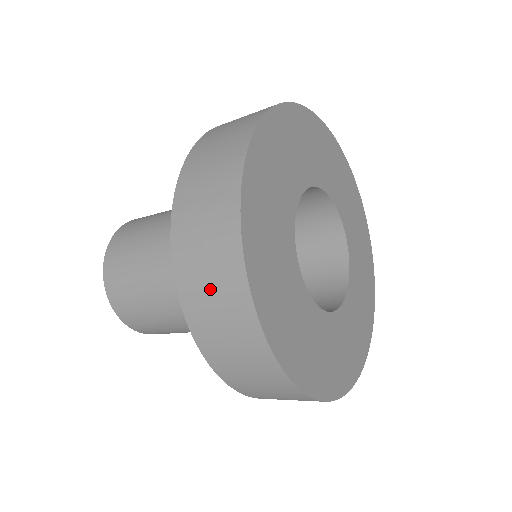
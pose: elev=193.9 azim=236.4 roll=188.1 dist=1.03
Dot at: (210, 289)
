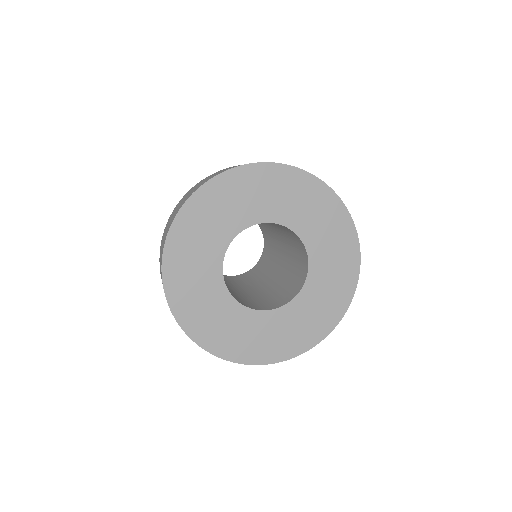
Dot at: (161, 250)
